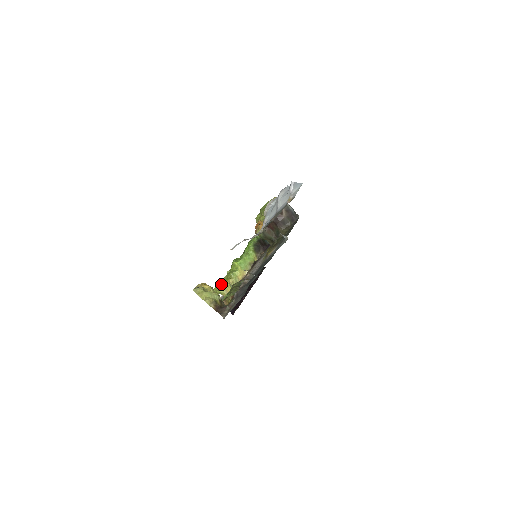
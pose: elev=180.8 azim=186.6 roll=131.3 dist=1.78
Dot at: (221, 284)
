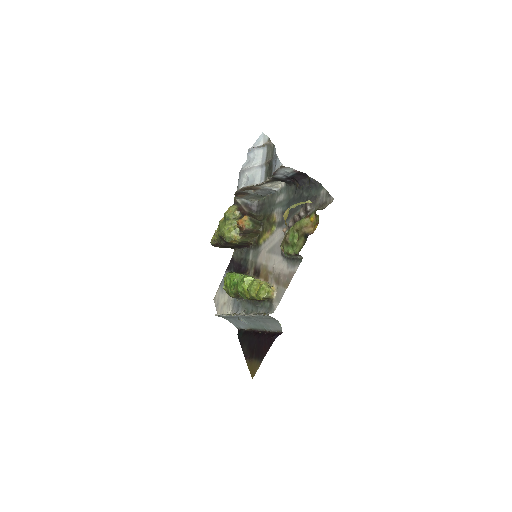
Dot at: (260, 288)
